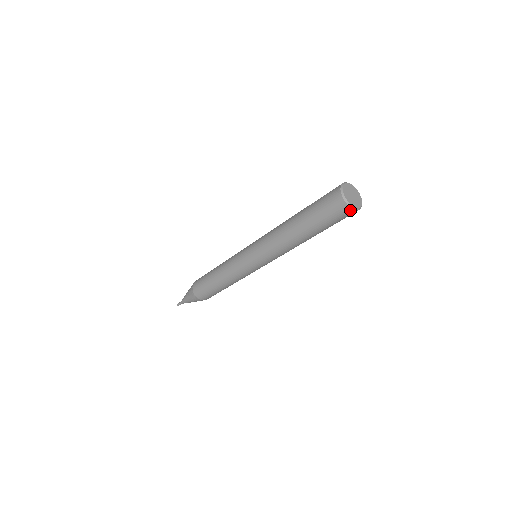
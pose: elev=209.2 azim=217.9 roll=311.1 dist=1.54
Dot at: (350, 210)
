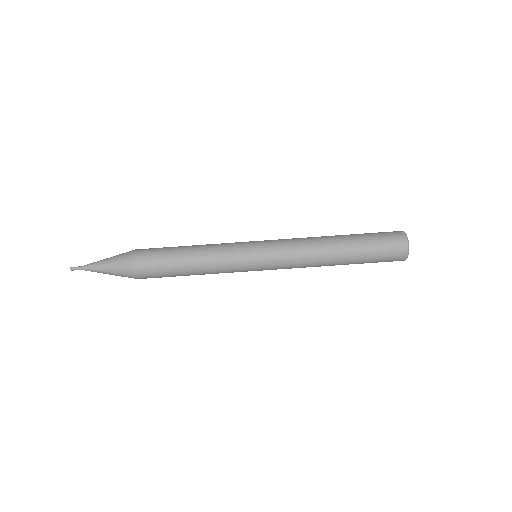
Dot at: (405, 245)
